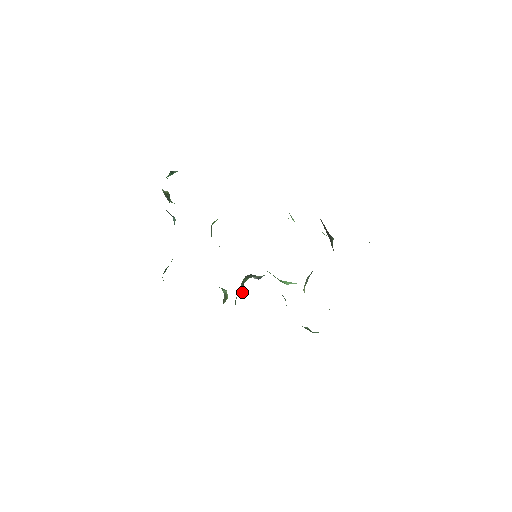
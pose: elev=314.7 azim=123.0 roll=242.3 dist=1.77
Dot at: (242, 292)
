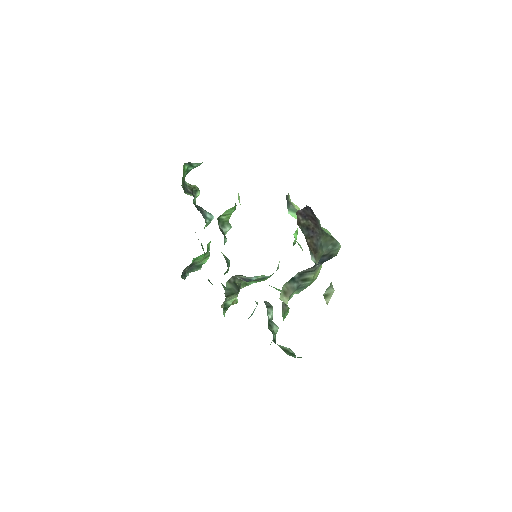
Dot at: (229, 294)
